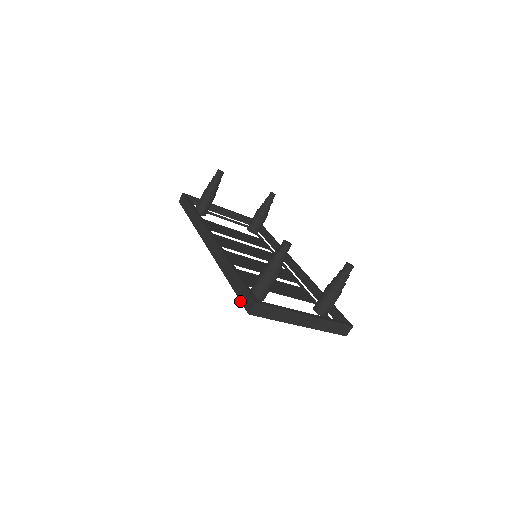
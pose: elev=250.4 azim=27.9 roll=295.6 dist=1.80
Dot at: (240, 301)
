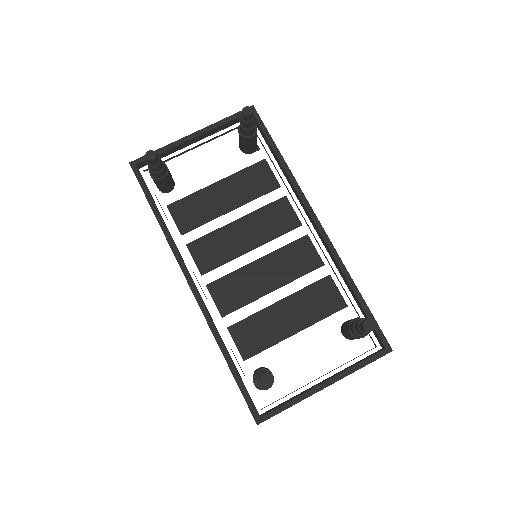
Dot at: occluded
